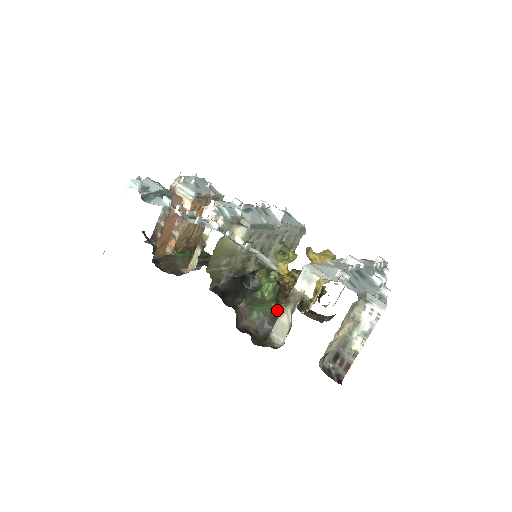
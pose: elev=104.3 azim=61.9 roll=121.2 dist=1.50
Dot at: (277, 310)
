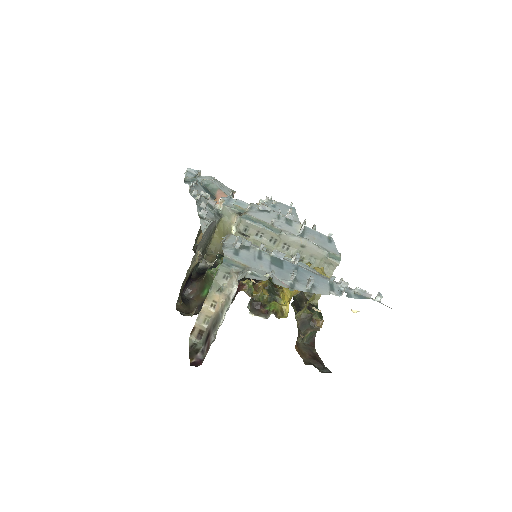
Dot at: occluded
